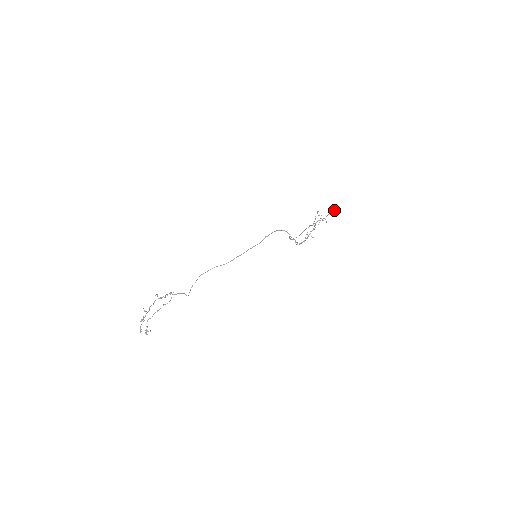
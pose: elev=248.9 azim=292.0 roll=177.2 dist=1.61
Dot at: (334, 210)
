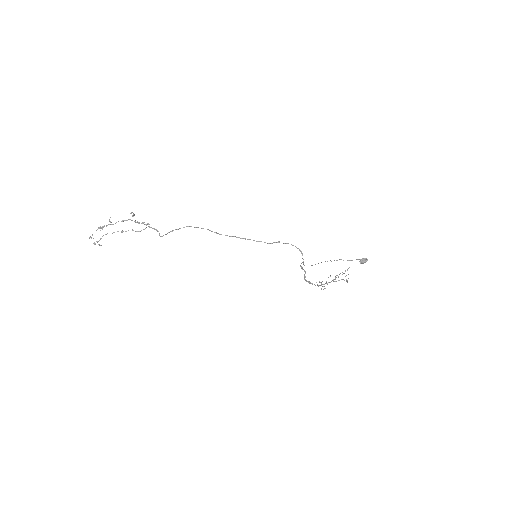
Dot at: (365, 258)
